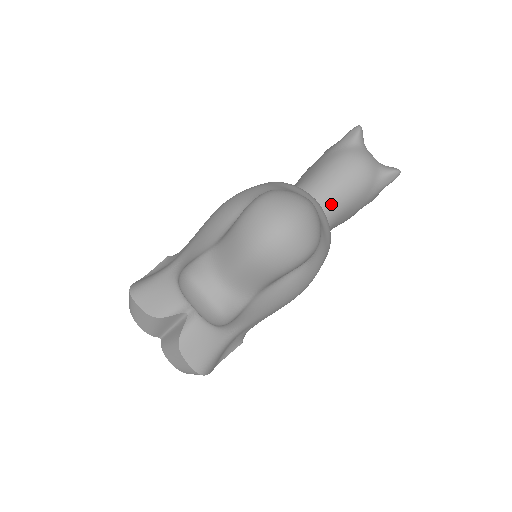
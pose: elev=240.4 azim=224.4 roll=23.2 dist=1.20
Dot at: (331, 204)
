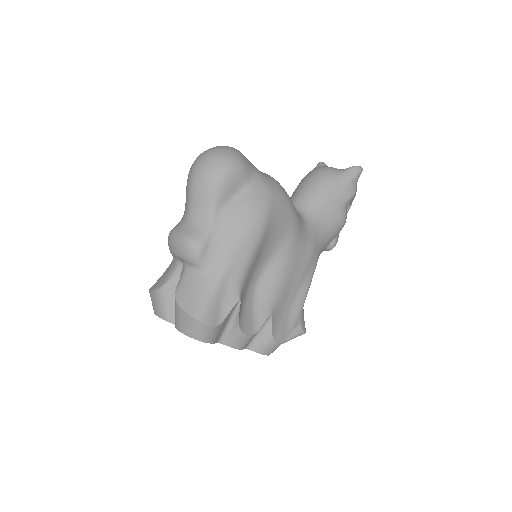
Dot at: (304, 200)
